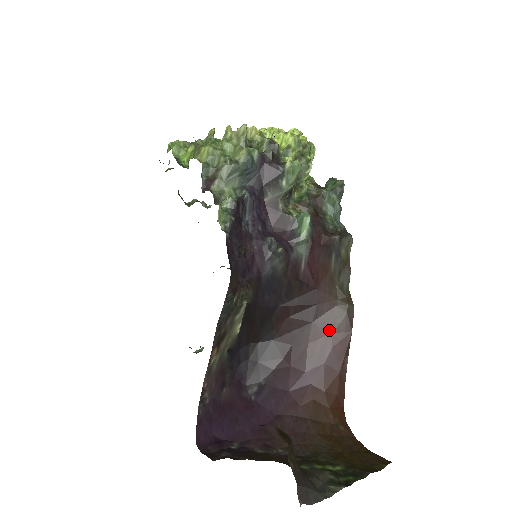
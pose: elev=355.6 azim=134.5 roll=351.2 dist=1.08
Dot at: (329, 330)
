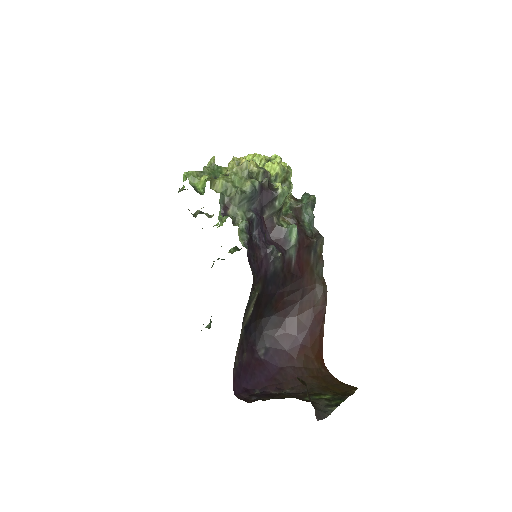
Dot at: (311, 305)
